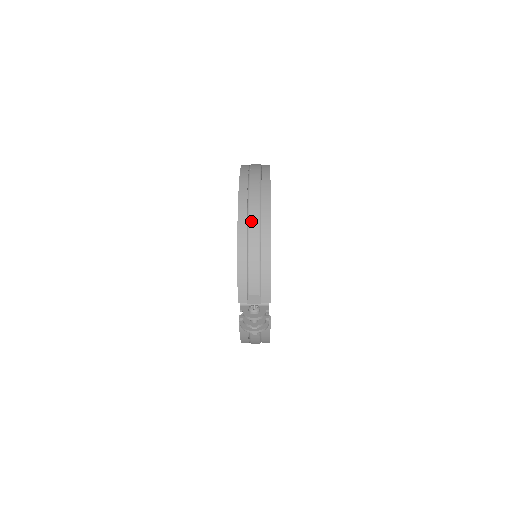
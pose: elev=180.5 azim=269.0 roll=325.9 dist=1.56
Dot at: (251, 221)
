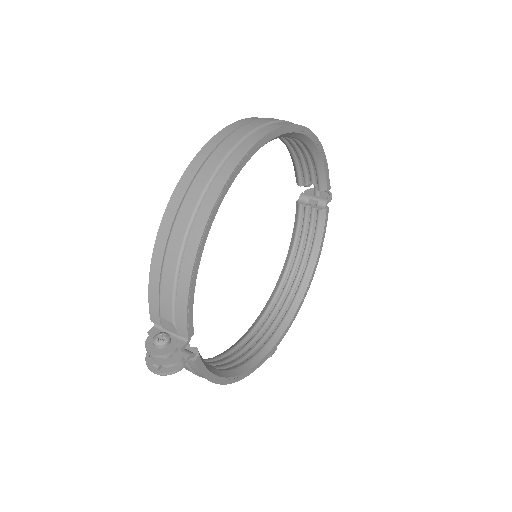
Dot at: (183, 208)
